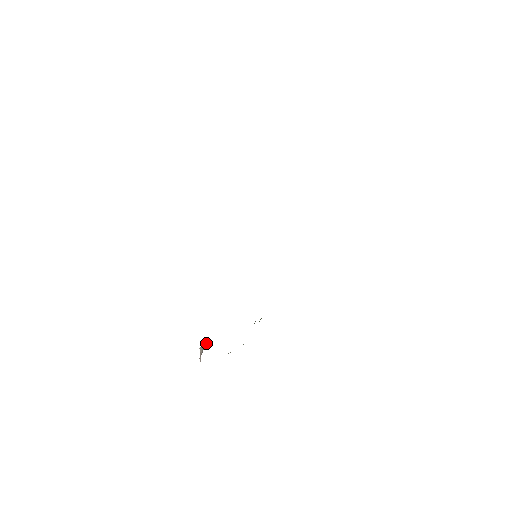
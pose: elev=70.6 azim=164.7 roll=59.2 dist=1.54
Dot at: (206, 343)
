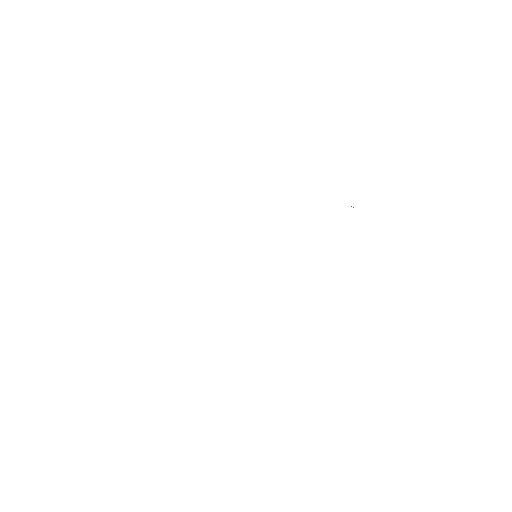
Dot at: occluded
